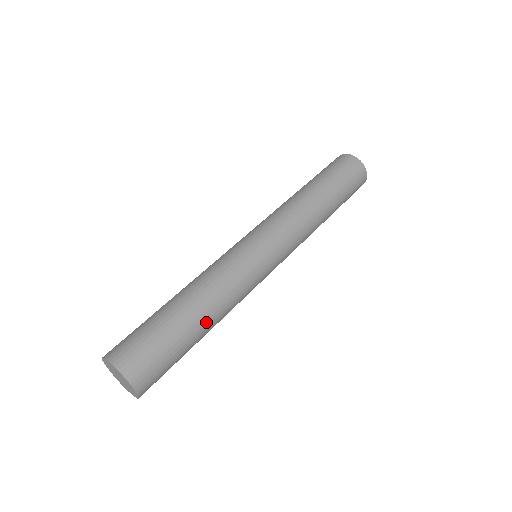
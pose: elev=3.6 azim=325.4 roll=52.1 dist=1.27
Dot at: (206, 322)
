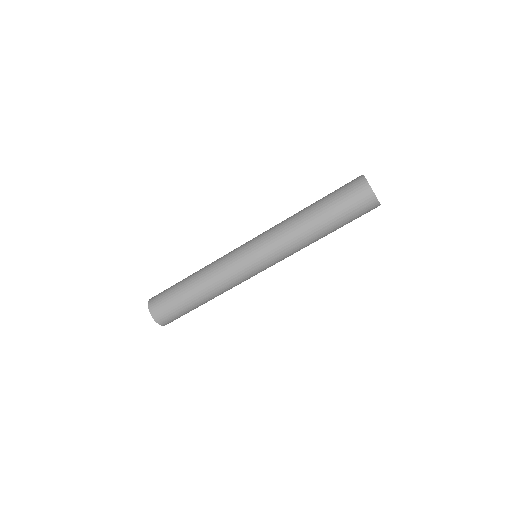
Dot at: (207, 300)
